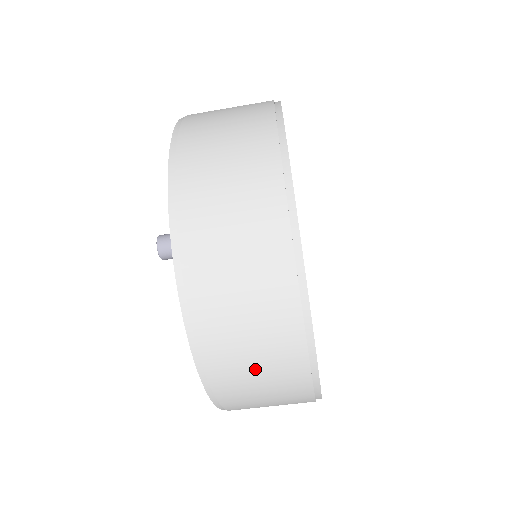
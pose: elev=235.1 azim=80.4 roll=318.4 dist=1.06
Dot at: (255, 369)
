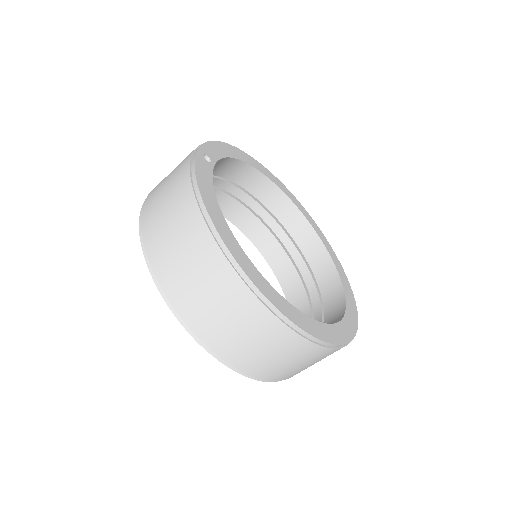
Dot at: (174, 240)
